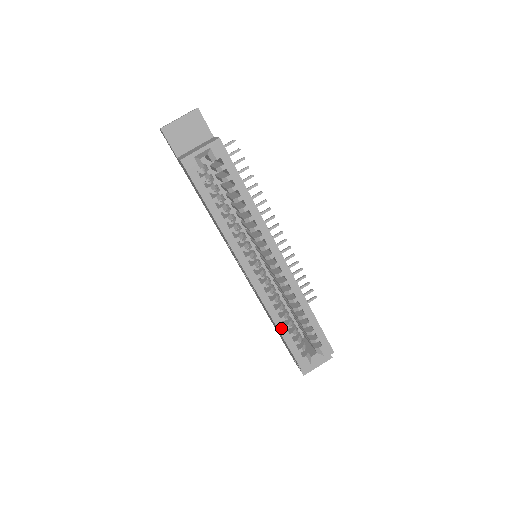
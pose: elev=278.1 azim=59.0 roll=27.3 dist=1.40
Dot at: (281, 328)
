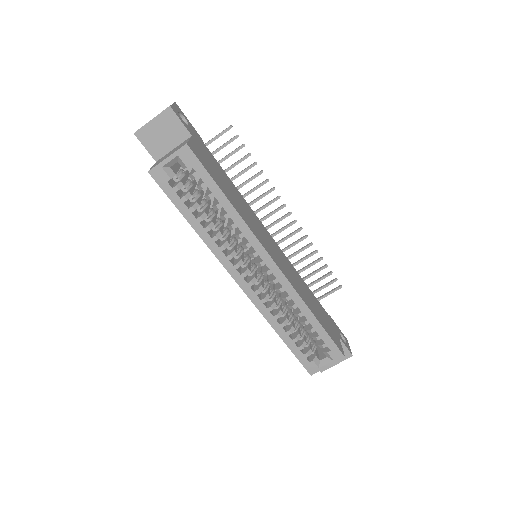
Dot at: (282, 334)
